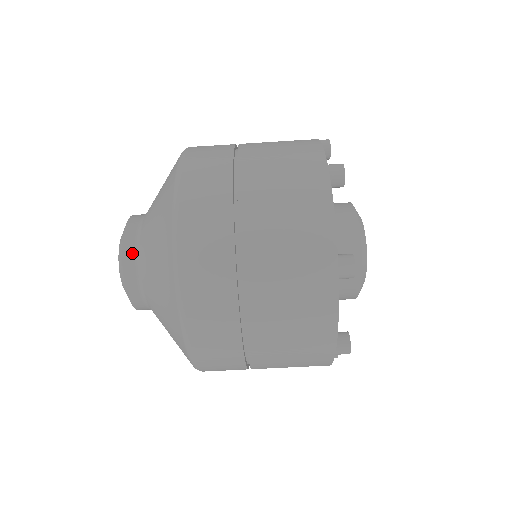
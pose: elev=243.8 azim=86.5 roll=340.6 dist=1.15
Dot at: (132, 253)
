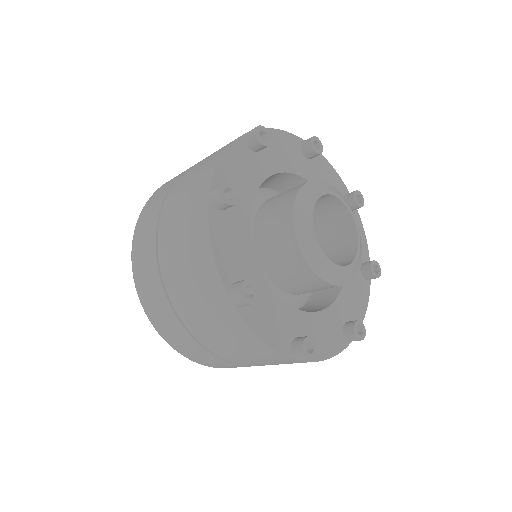
Dot at: occluded
